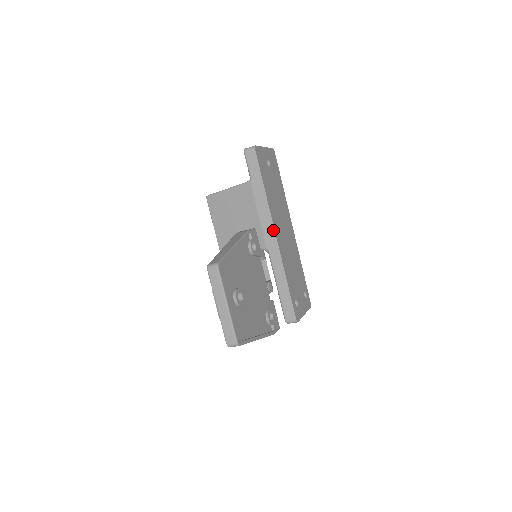
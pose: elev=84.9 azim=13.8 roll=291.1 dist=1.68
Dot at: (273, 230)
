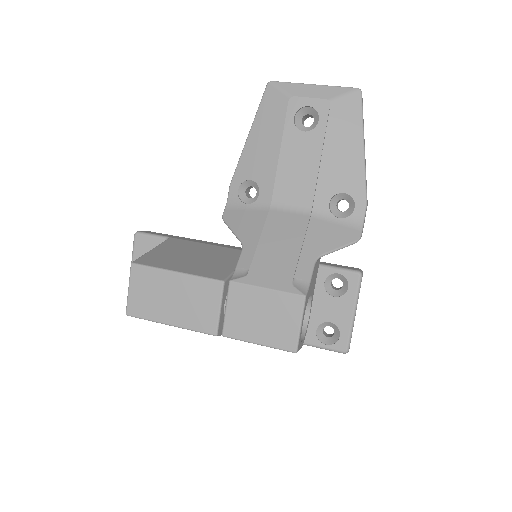
Dot at: (237, 247)
